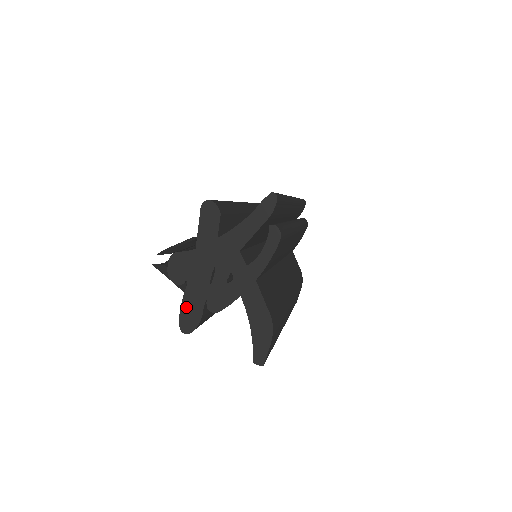
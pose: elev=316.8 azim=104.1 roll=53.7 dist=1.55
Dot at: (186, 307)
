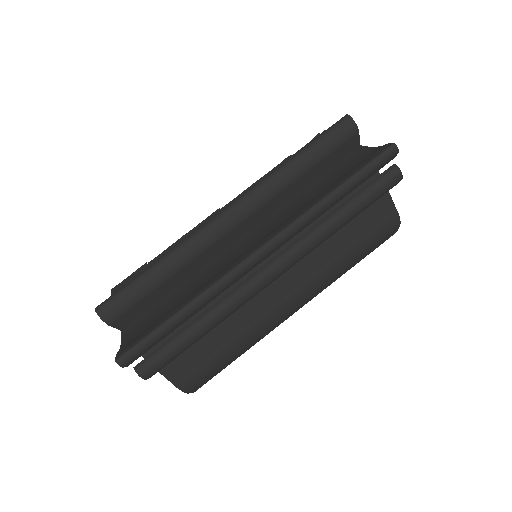
Dot at: occluded
